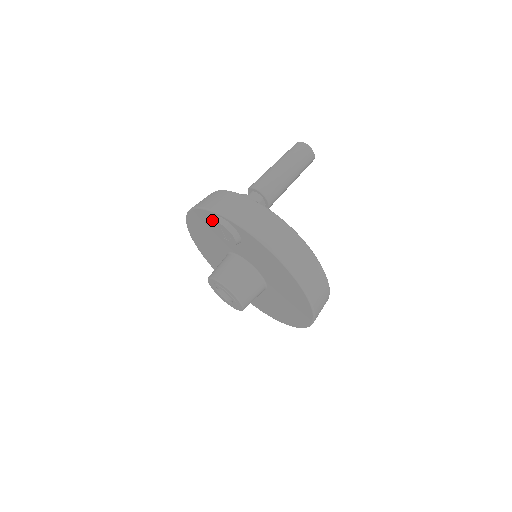
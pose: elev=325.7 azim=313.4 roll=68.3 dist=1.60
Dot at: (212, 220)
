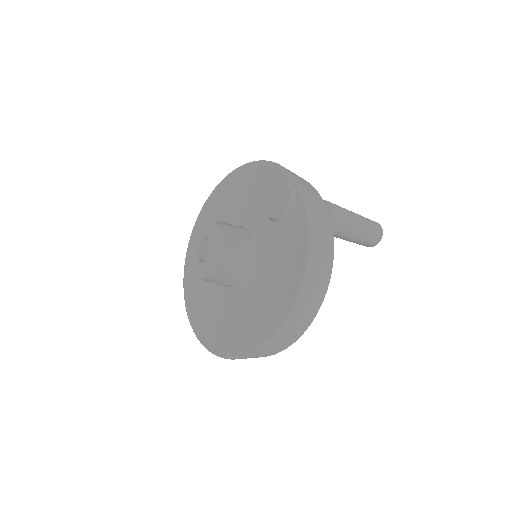
Dot at: (280, 180)
